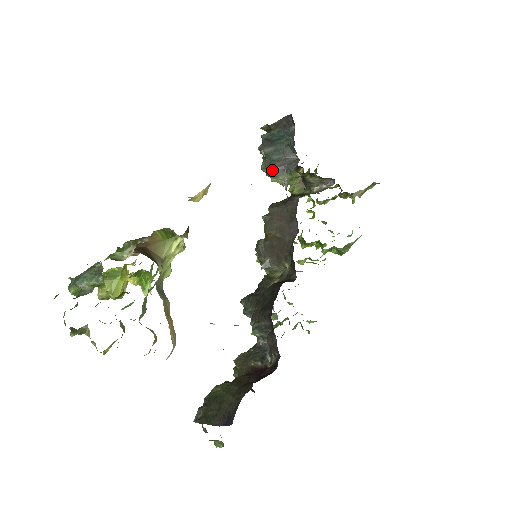
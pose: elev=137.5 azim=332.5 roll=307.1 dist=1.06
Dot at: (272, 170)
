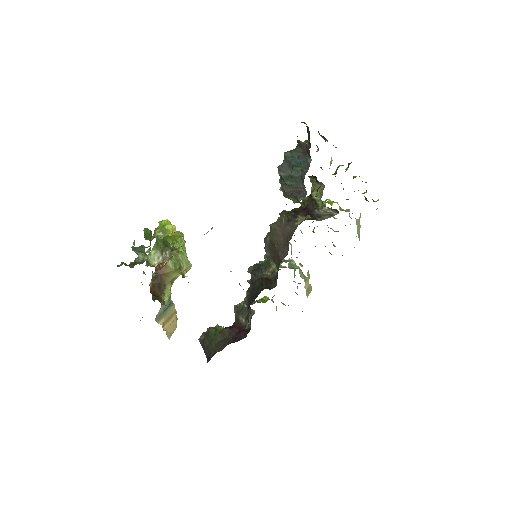
Dot at: (284, 192)
